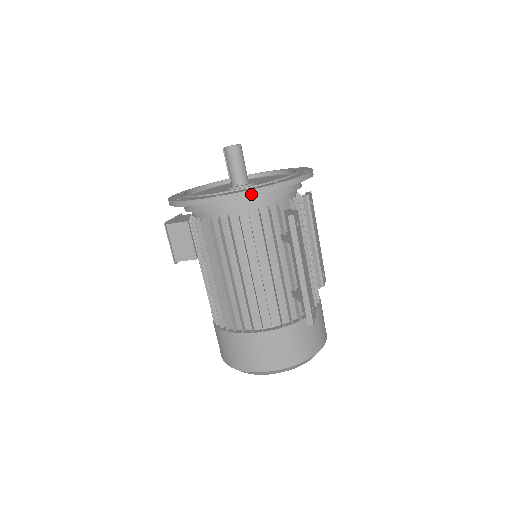
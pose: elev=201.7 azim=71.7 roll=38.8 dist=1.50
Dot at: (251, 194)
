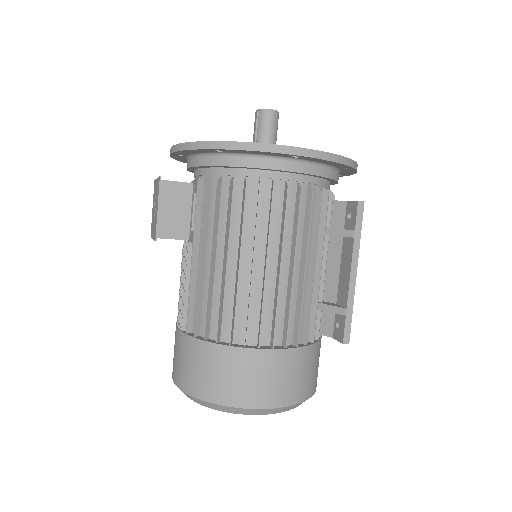
Dot at: (336, 160)
